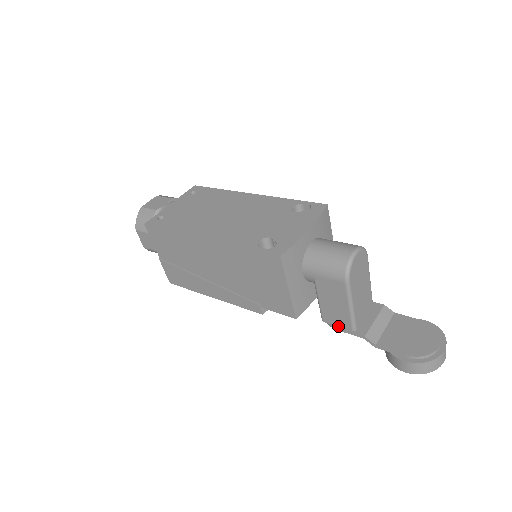
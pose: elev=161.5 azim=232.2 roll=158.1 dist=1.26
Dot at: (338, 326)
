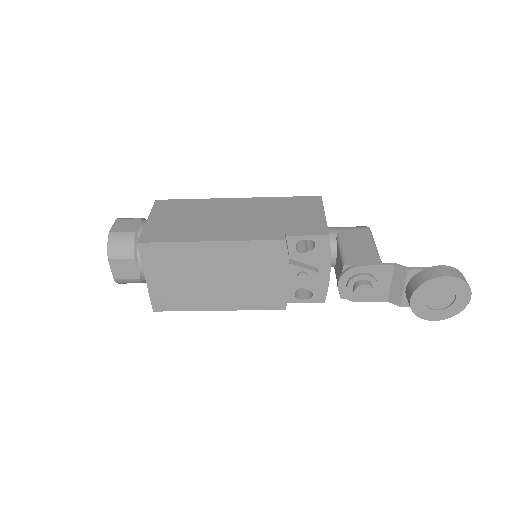
Dot at: (364, 264)
